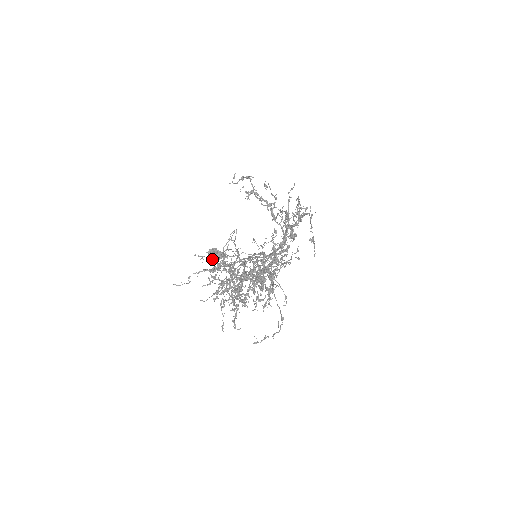
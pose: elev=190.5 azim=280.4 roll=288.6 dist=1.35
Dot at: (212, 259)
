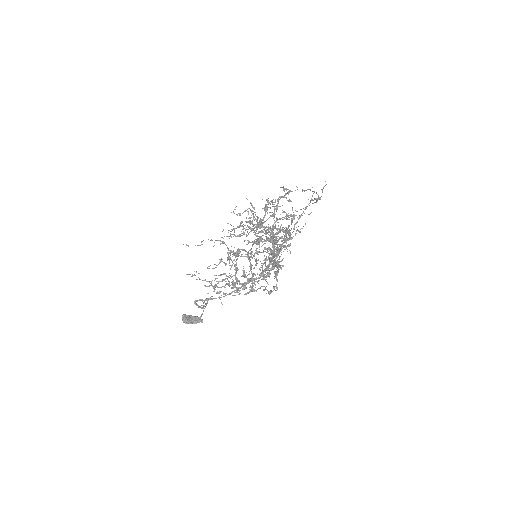
Dot at: (186, 322)
